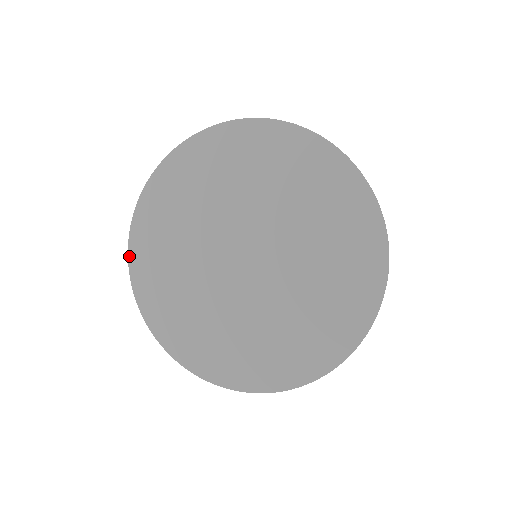
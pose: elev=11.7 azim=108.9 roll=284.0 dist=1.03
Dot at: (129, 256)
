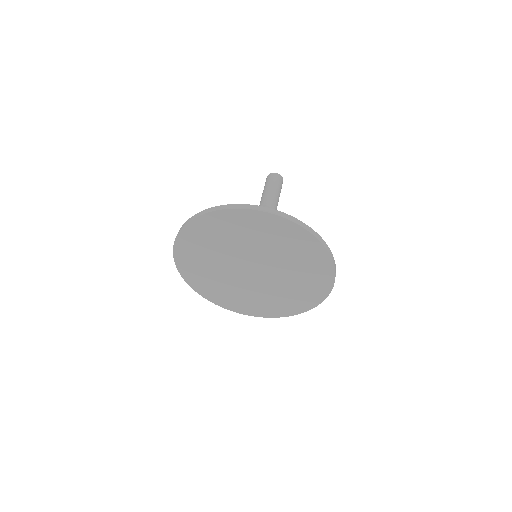
Dot at: (174, 255)
